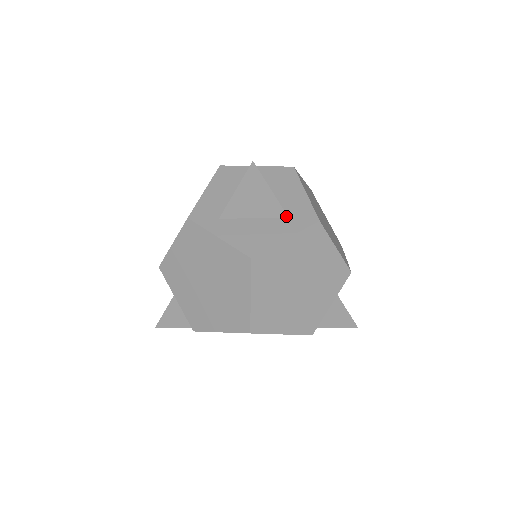
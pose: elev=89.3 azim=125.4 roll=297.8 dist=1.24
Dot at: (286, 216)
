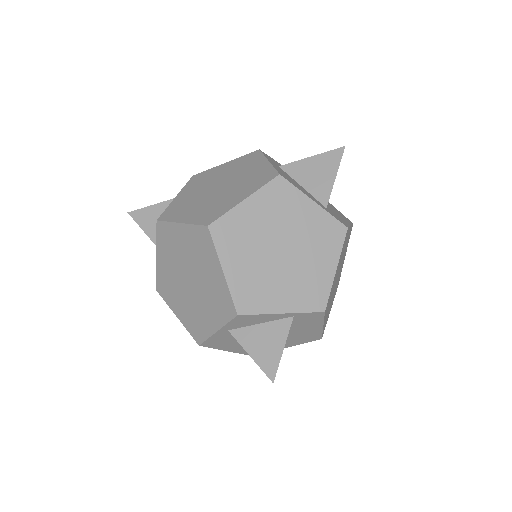
Dot at: (326, 205)
